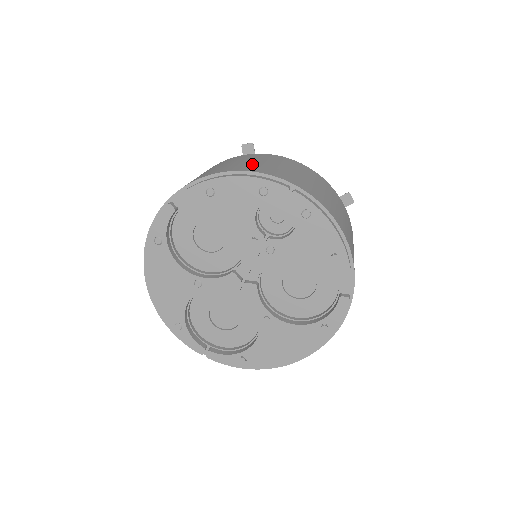
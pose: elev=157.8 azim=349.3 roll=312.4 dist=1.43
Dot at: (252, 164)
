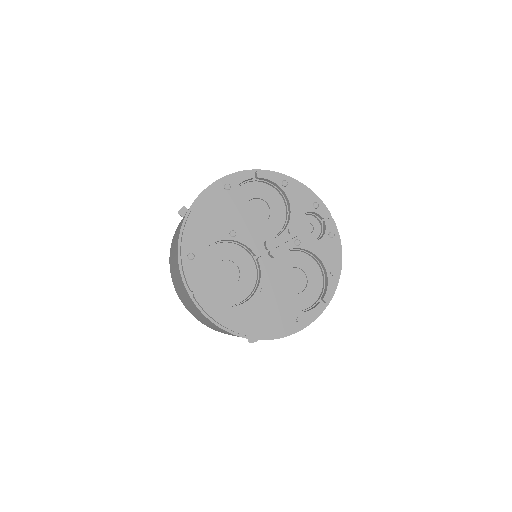
Dot at: occluded
